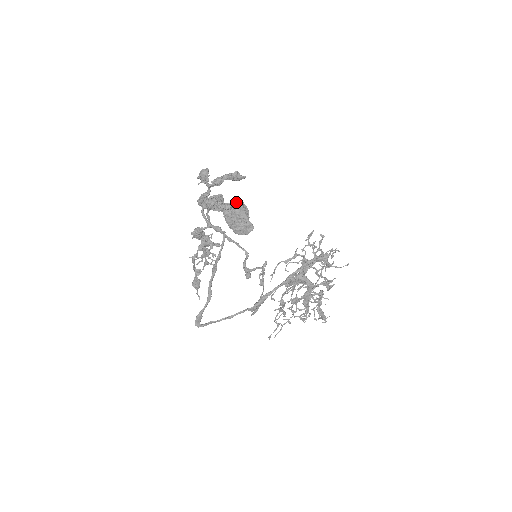
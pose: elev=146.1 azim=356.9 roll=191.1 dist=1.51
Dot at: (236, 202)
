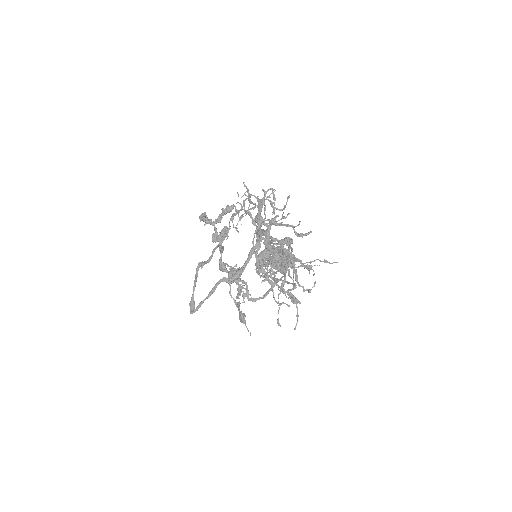
Dot at: occluded
